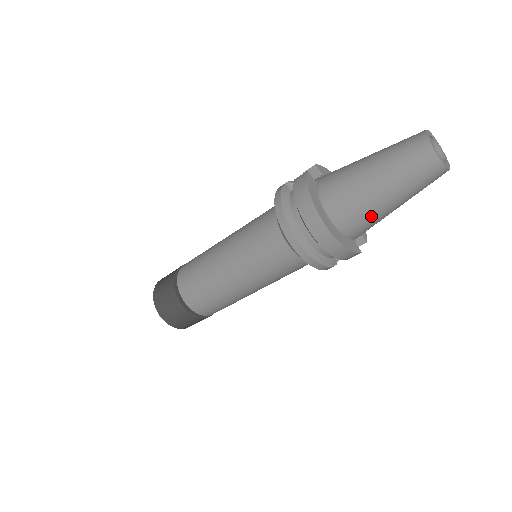
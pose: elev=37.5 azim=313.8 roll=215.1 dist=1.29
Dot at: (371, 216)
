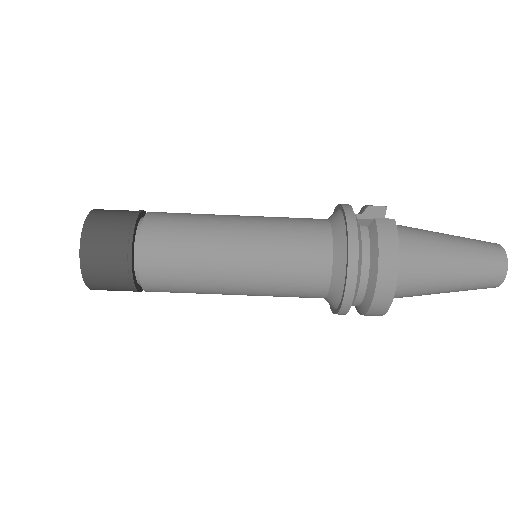
Dot at: (419, 294)
